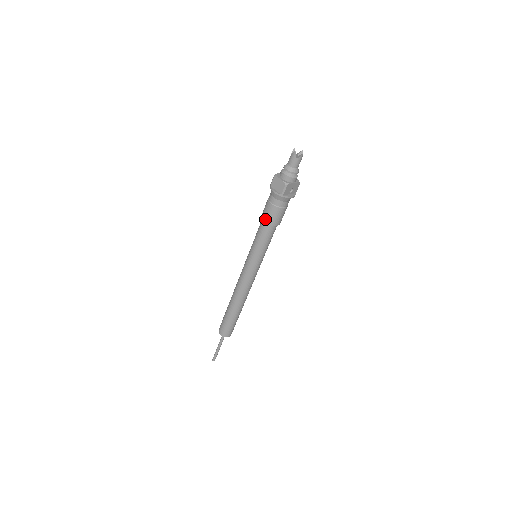
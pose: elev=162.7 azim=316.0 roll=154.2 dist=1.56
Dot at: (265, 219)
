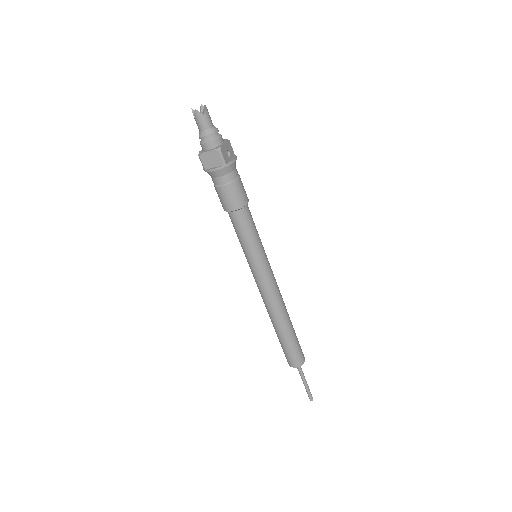
Dot at: (231, 208)
